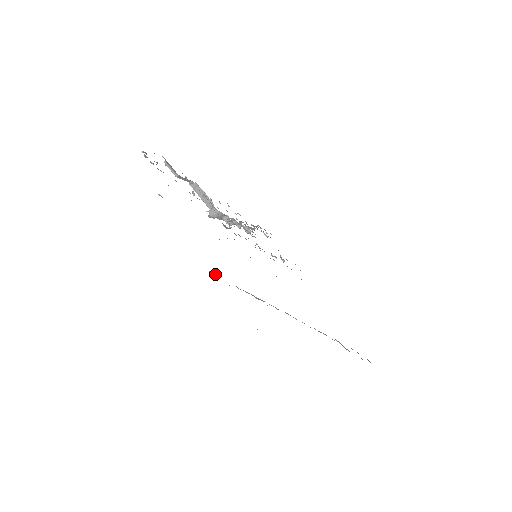
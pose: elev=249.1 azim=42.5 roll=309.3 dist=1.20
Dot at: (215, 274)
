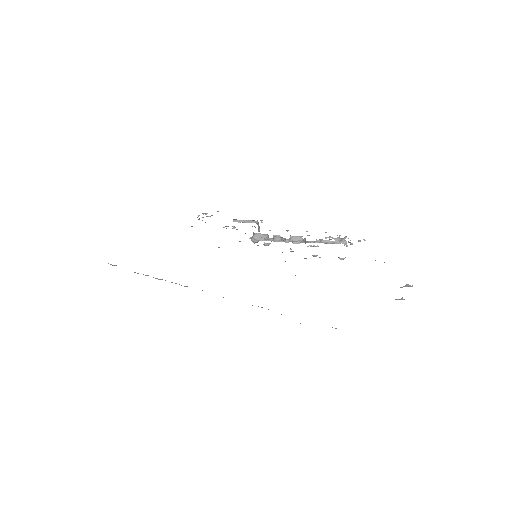
Dot at: (113, 265)
